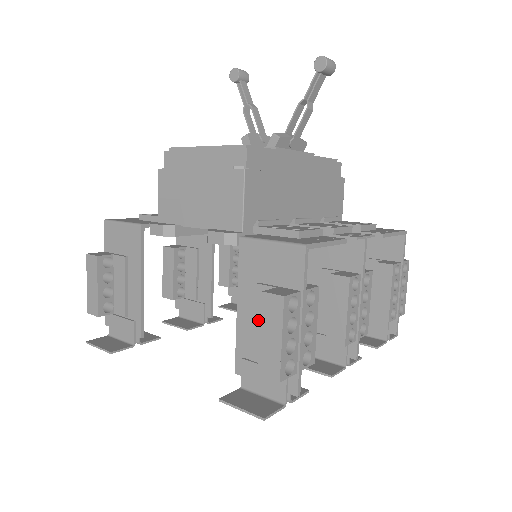
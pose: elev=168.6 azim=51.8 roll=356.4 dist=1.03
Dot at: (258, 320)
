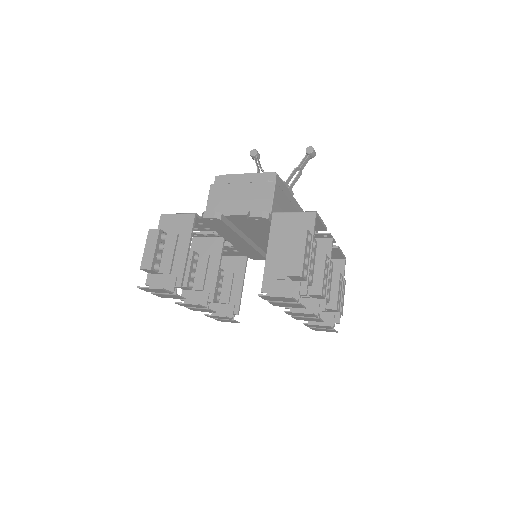
Dot at: (283, 254)
